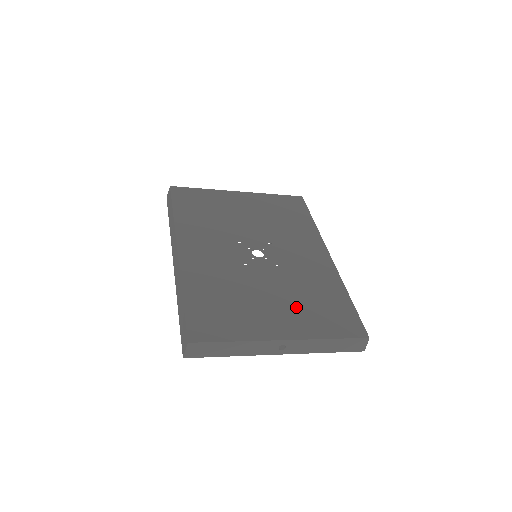
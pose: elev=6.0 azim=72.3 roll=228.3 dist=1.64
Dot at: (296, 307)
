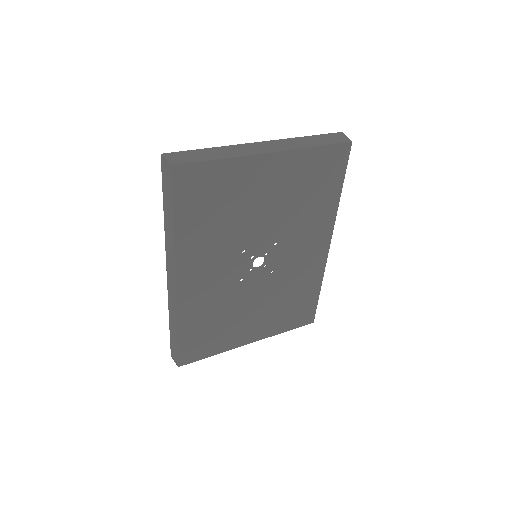
Dot at: (271, 314)
